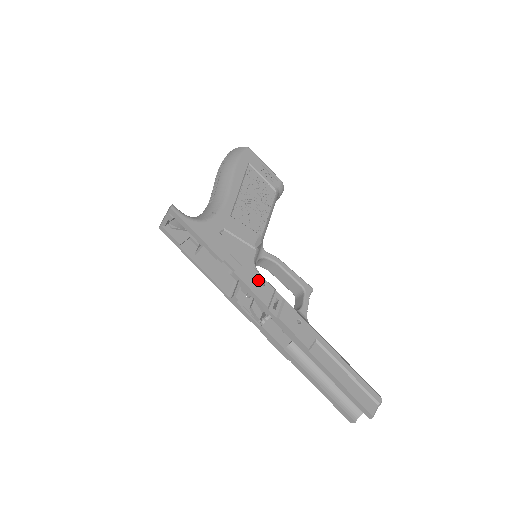
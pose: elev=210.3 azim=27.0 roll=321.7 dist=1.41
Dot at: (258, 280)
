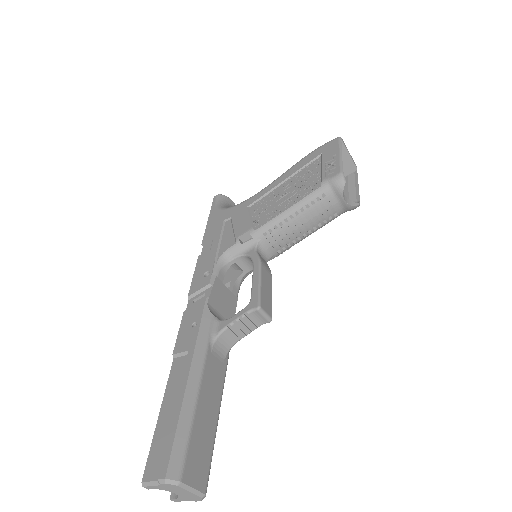
Dot at: (207, 270)
